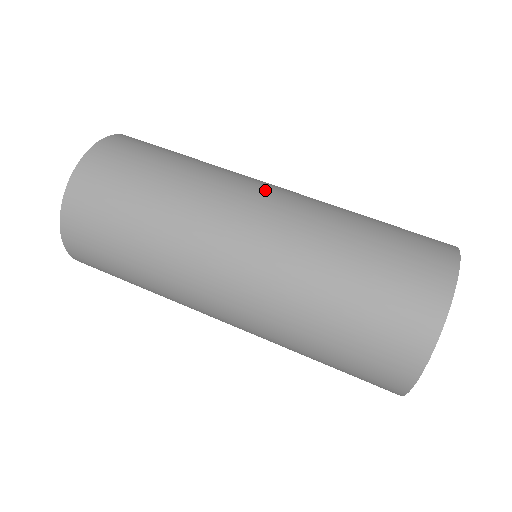
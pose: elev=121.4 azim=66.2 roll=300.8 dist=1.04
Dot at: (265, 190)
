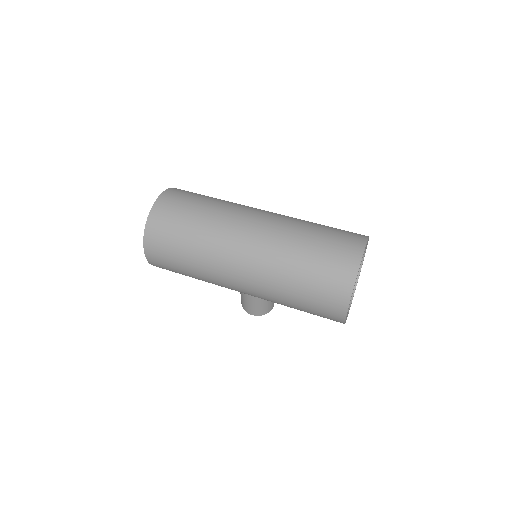
Dot at: occluded
